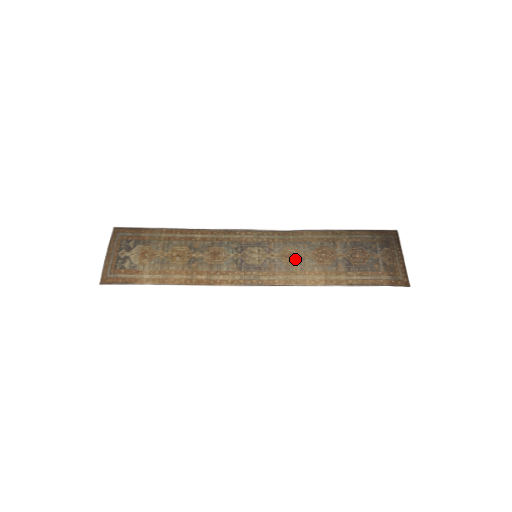
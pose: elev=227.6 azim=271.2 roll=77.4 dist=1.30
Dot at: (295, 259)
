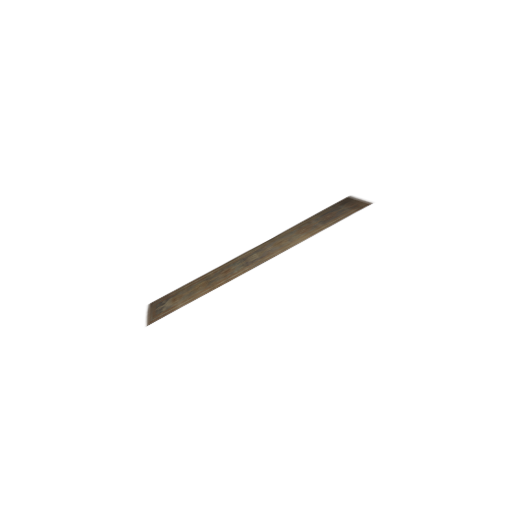
Dot at: (284, 241)
